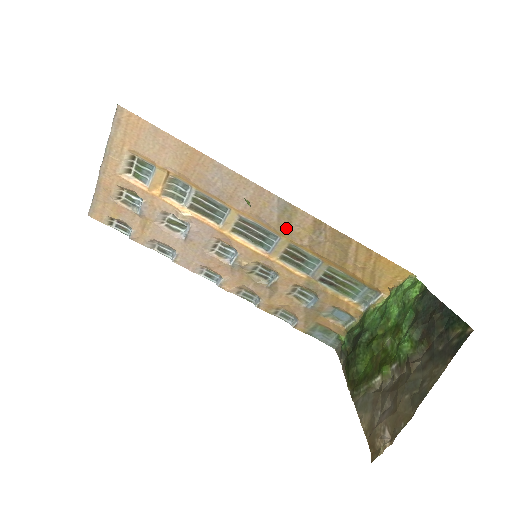
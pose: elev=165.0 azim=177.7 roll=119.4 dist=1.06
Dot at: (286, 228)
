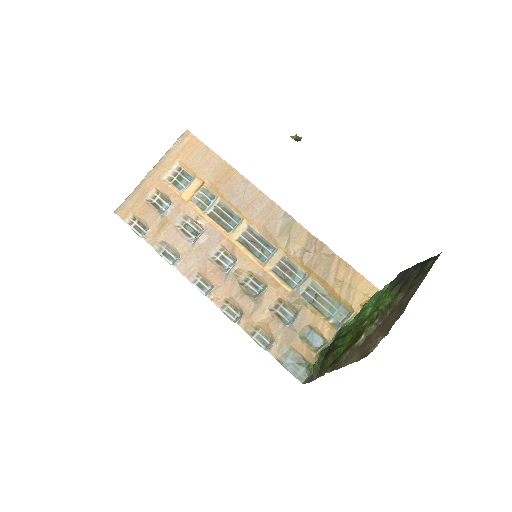
Dot at: (285, 240)
